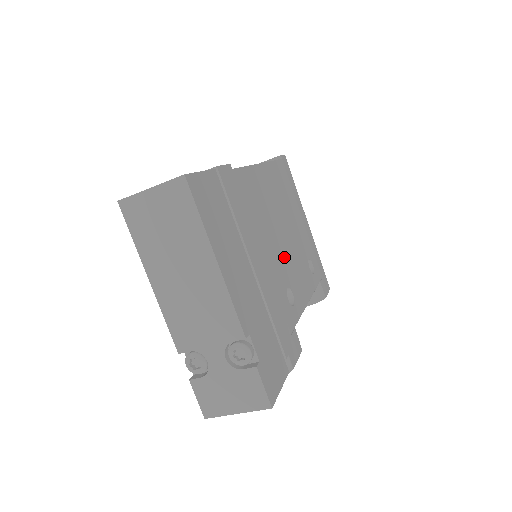
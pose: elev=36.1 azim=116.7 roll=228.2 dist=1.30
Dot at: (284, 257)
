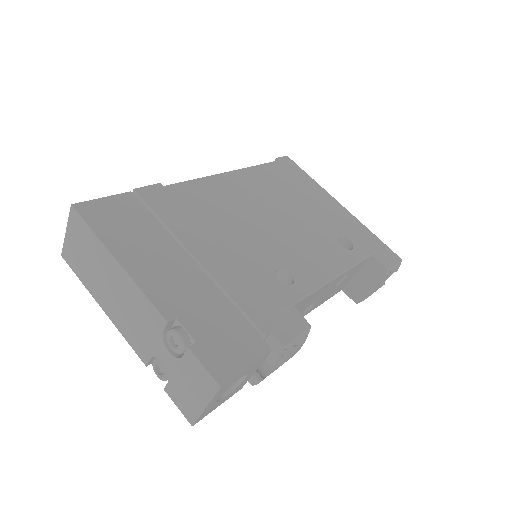
Dot at: (272, 242)
